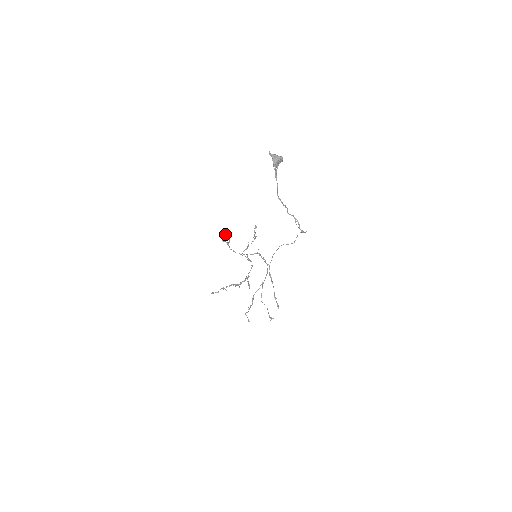
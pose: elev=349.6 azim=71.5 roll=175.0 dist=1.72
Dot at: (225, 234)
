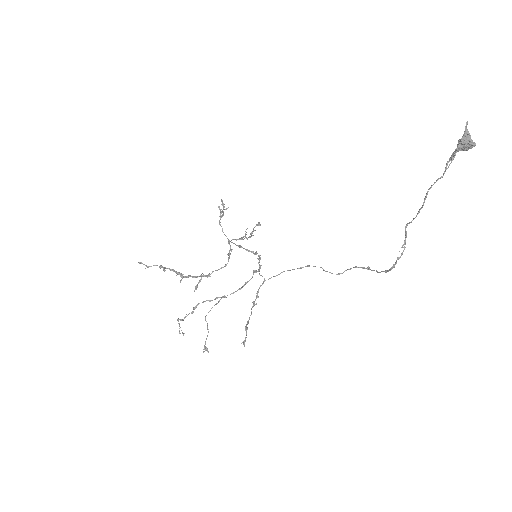
Dot at: (222, 202)
